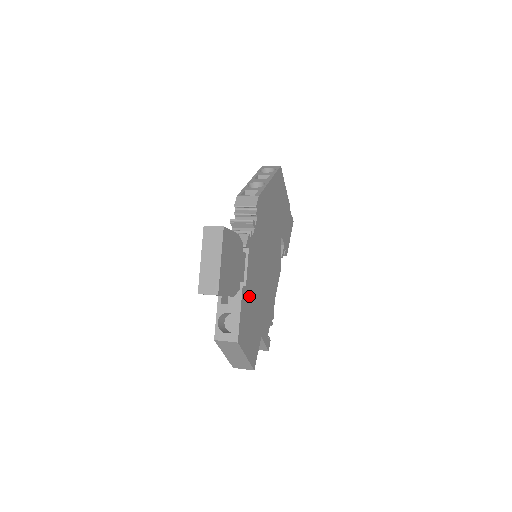
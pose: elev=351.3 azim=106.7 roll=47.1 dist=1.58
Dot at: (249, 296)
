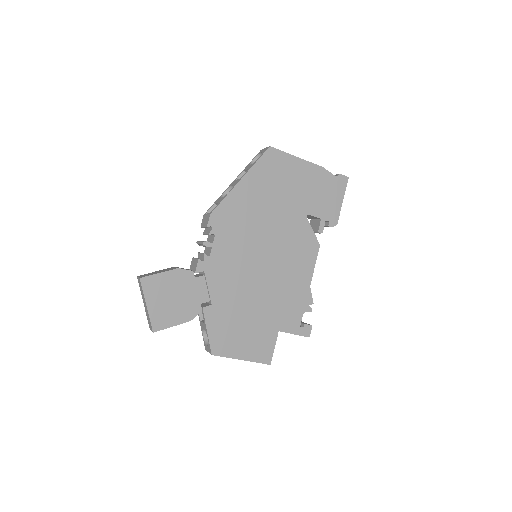
Dot at: (225, 309)
